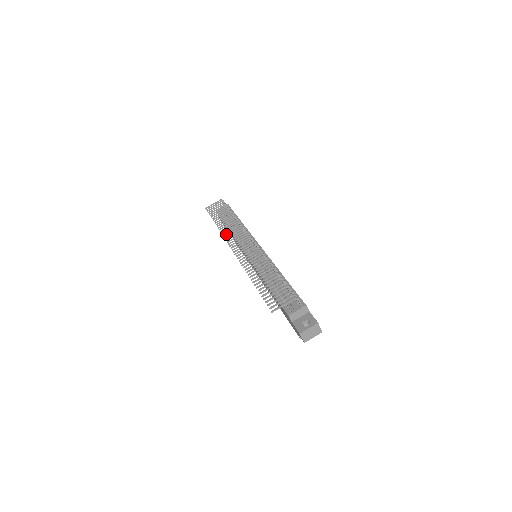
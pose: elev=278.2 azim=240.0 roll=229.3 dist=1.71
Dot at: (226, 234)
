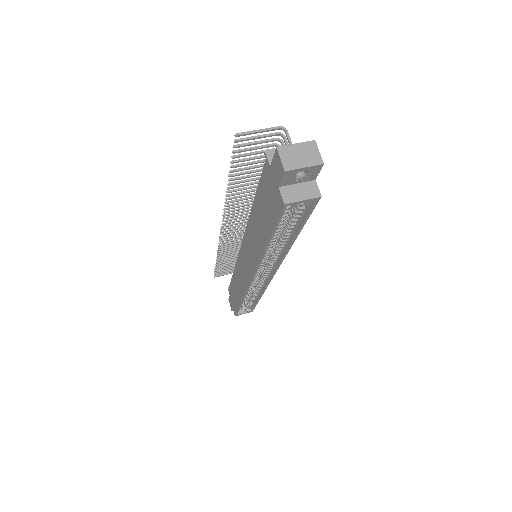
Dot at: (223, 244)
